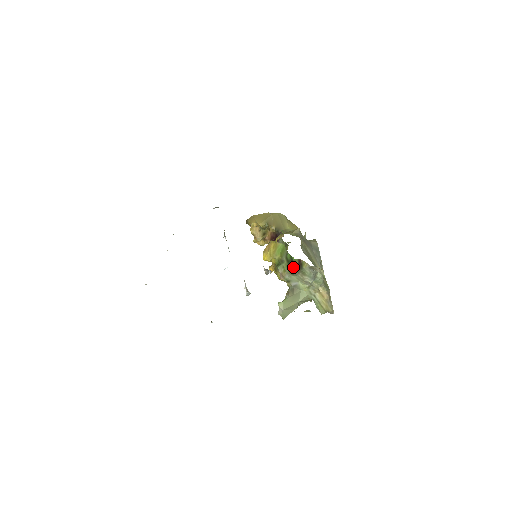
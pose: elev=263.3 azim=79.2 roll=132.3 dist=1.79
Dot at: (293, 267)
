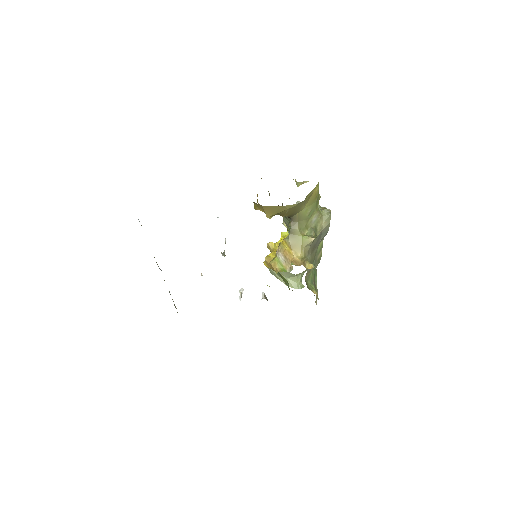
Dot at: occluded
